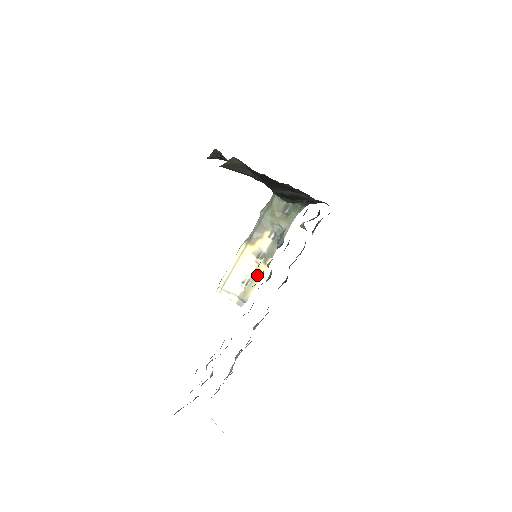
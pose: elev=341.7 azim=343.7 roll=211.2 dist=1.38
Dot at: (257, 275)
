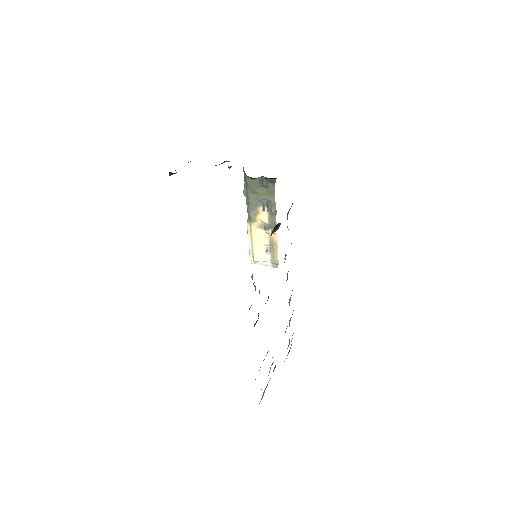
Dot at: (274, 243)
